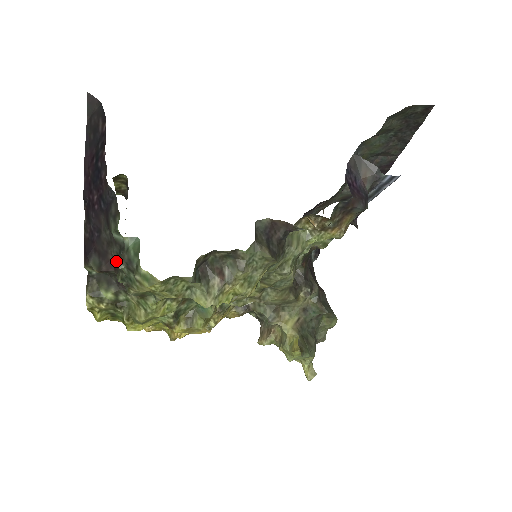
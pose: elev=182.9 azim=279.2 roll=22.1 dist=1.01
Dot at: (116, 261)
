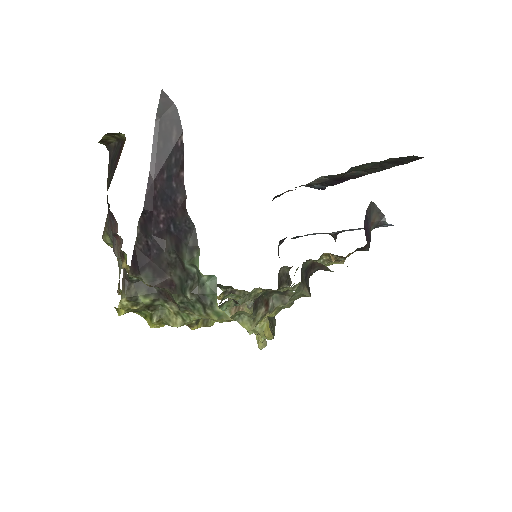
Dot at: (175, 282)
